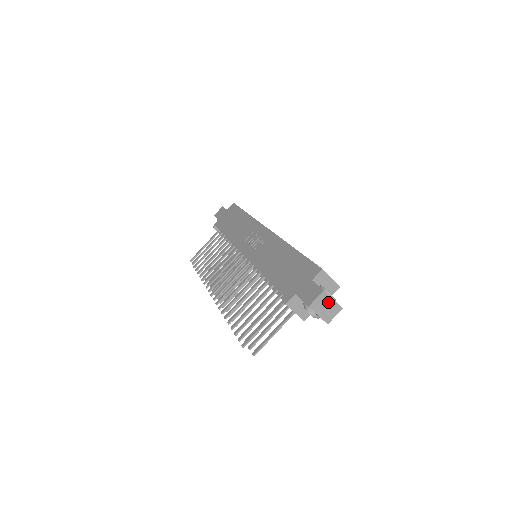
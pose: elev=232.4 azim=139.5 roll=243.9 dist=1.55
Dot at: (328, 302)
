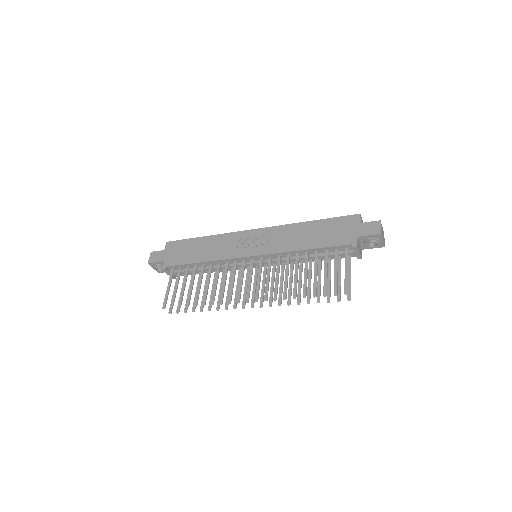
Dot at: (382, 229)
